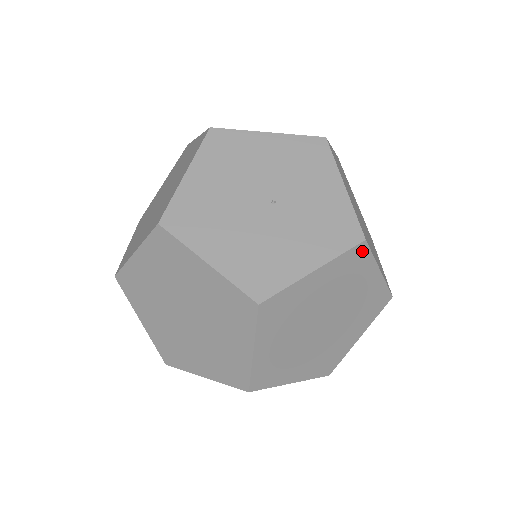
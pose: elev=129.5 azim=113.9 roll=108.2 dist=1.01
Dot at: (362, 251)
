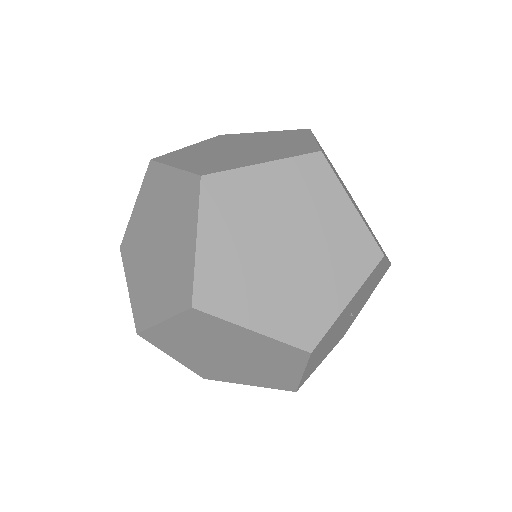
Dot at: occluded
